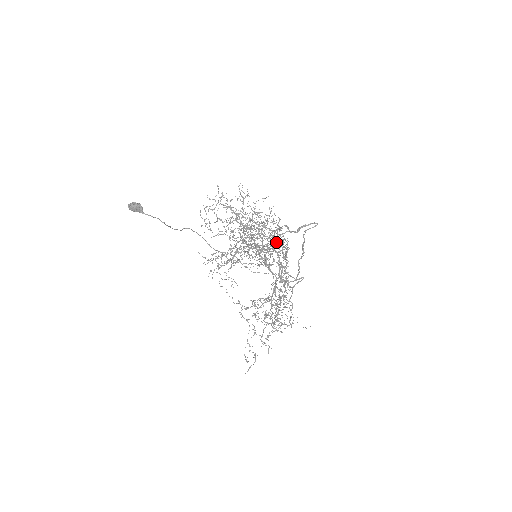
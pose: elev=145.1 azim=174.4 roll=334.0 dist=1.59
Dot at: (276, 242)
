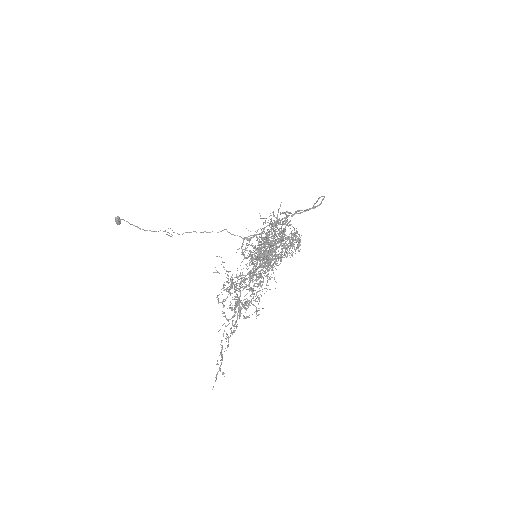
Dot at: occluded
